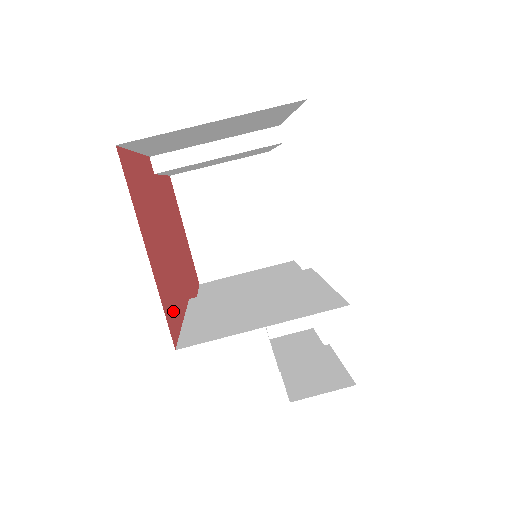
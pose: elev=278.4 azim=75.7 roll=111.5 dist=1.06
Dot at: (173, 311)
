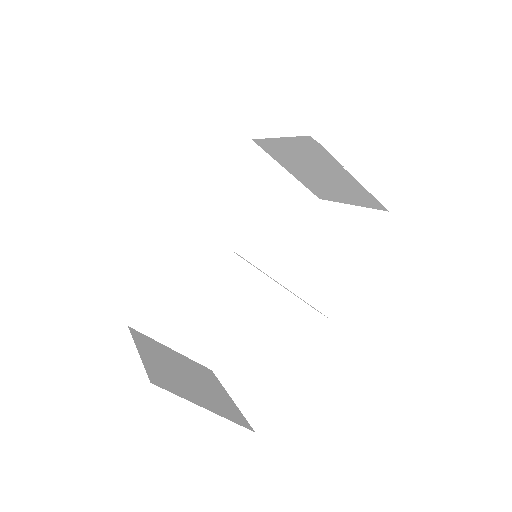
Dot at: occluded
